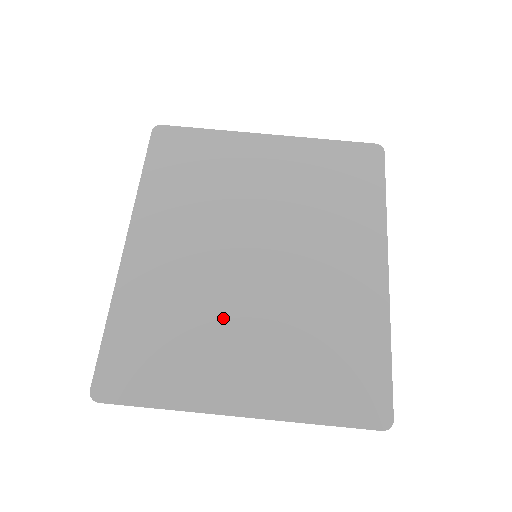
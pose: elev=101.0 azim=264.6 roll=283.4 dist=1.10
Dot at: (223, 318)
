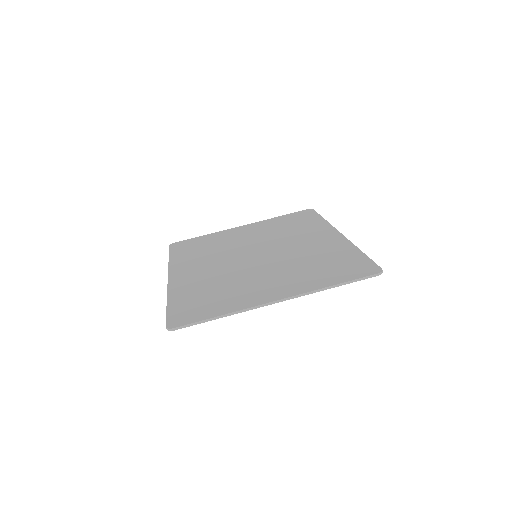
Dot at: (246, 277)
